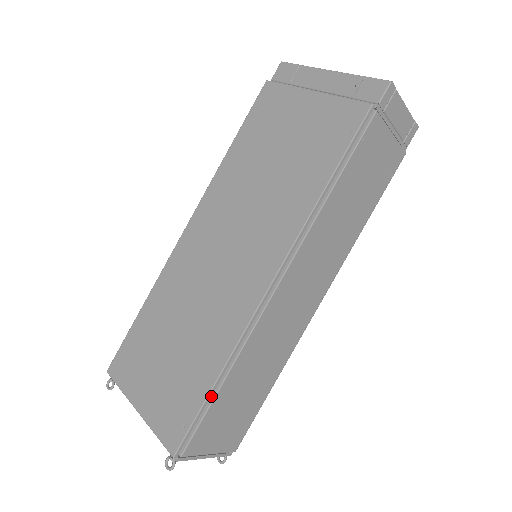
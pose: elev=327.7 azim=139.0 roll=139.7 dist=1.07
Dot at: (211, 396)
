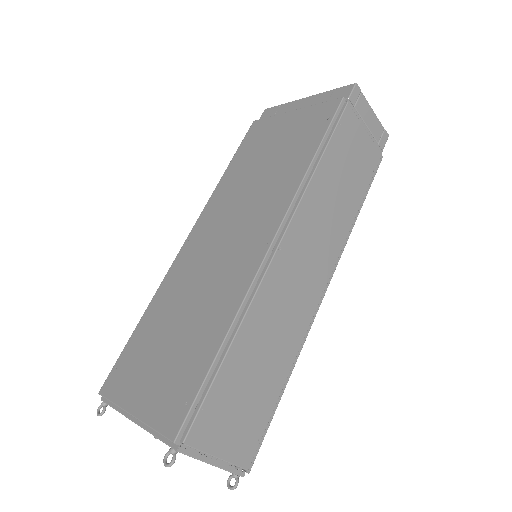
Dot at: (216, 366)
